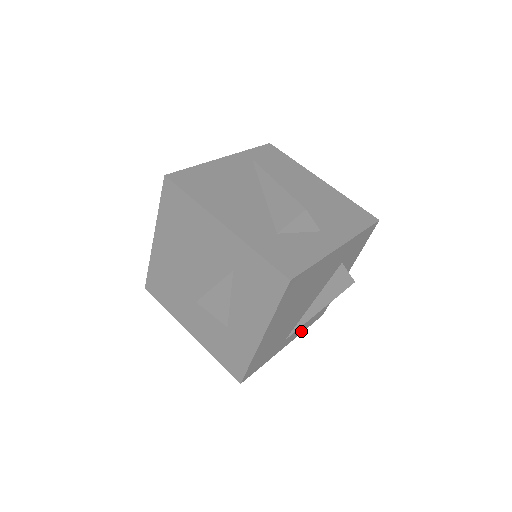
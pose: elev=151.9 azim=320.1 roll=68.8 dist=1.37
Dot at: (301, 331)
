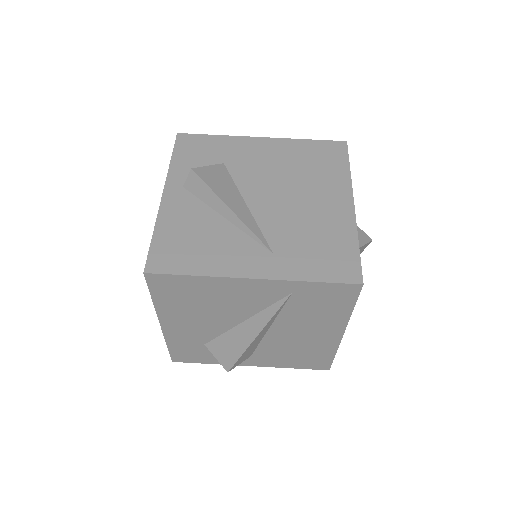
Dot at: occluded
